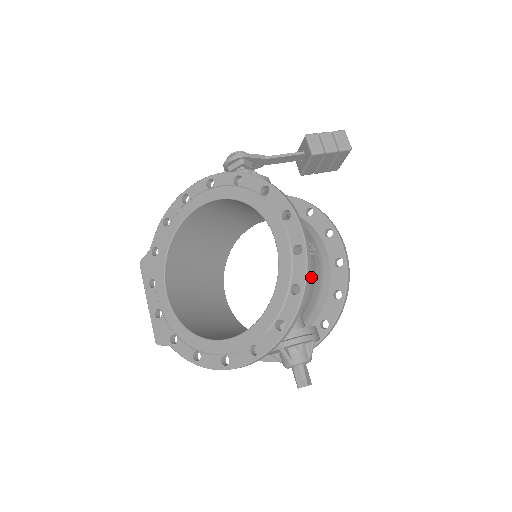
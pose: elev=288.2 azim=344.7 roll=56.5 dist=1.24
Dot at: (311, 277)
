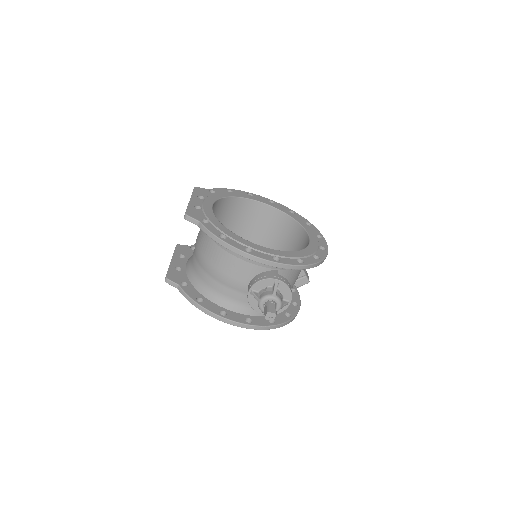
Dot at: occluded
